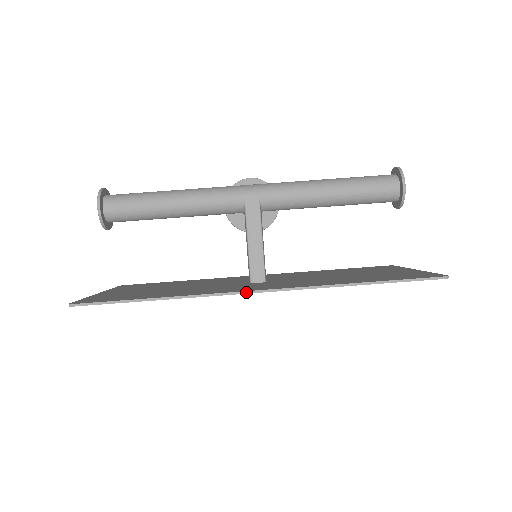
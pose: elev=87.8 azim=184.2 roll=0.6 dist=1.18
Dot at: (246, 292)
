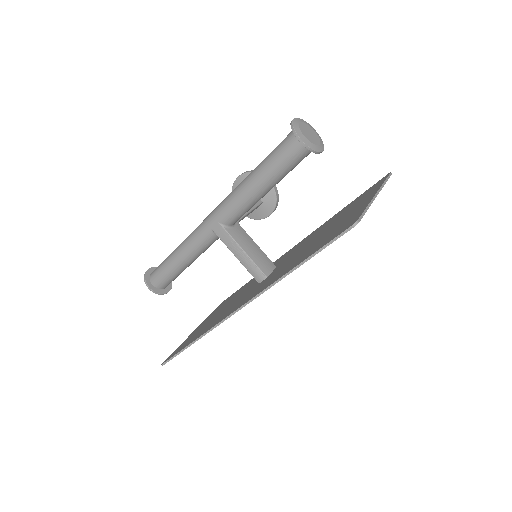
Dot at: (231, 315)
